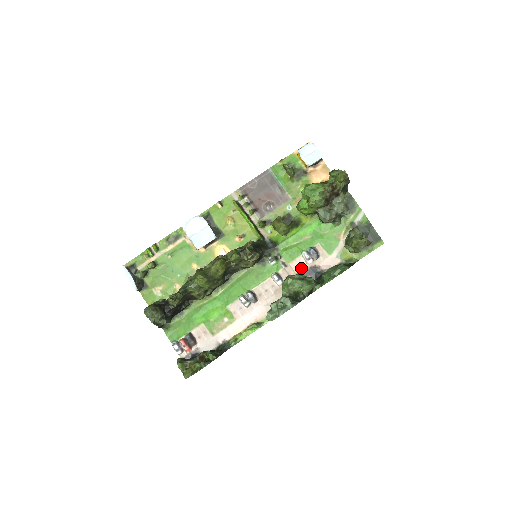
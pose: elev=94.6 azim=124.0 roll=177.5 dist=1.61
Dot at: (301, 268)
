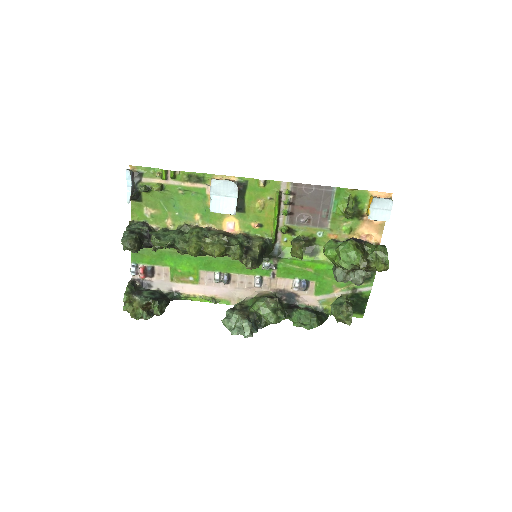
Dot at: (284, 287)
